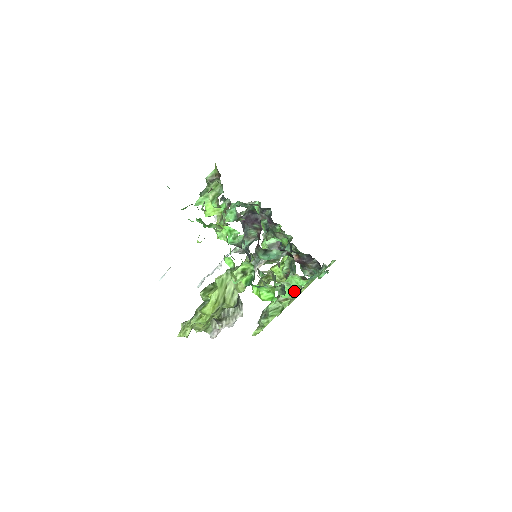
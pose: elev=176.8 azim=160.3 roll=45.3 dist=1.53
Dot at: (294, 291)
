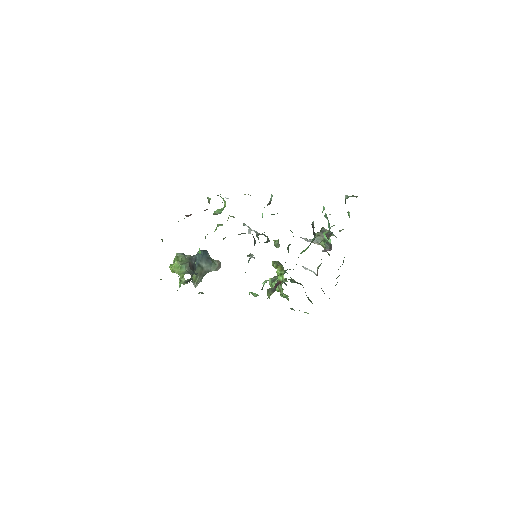
Dot at: (283, 294)
